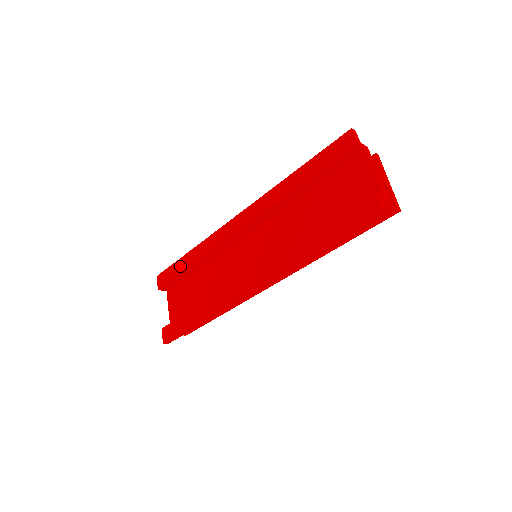
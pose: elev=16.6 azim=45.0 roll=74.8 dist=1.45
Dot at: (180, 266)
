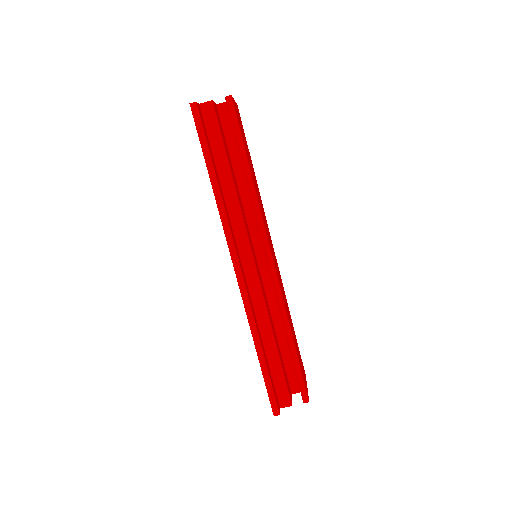
Dot at: occluded
